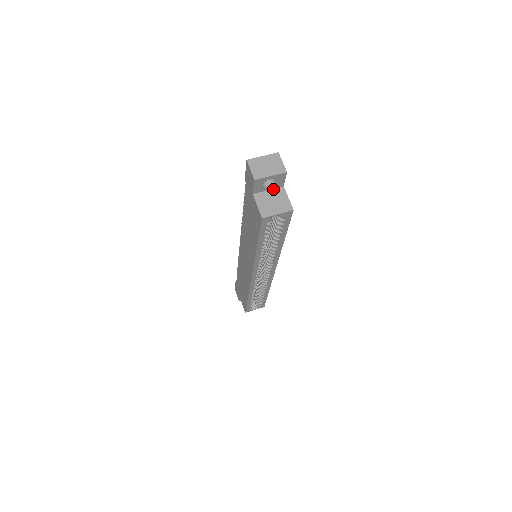
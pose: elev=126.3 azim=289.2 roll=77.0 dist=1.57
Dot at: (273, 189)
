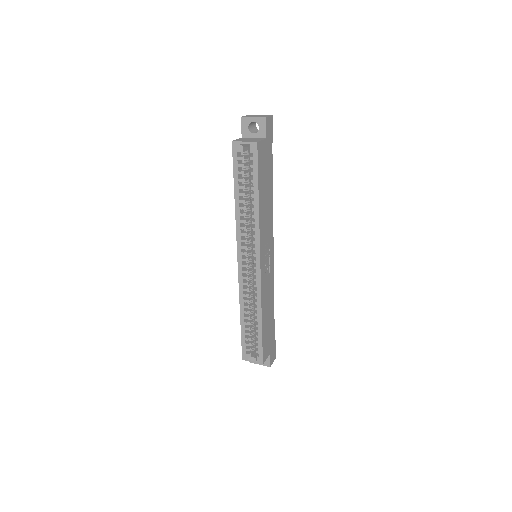
Dot at: (257, 138)
